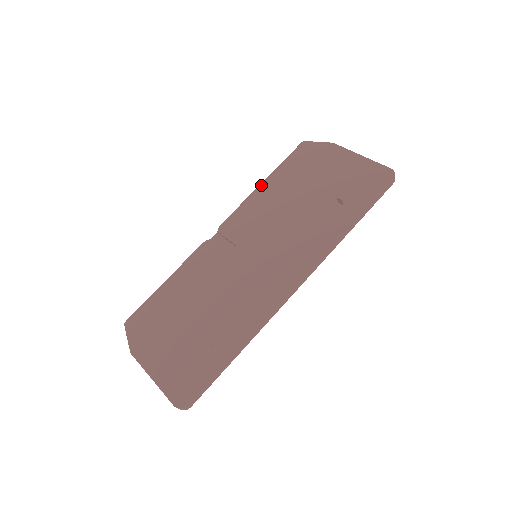
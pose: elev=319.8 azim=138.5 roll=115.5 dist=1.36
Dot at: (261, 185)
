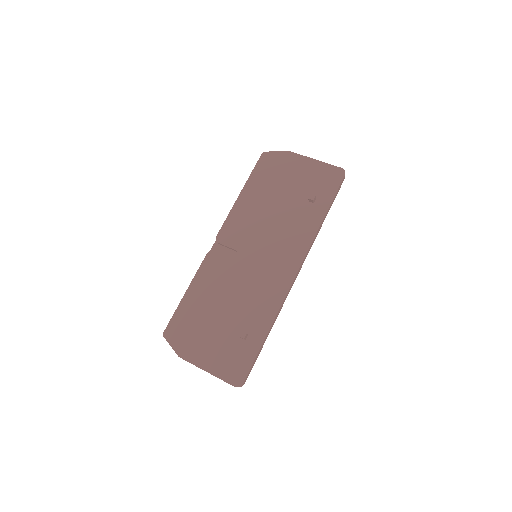
Dot at: (240, 196)
